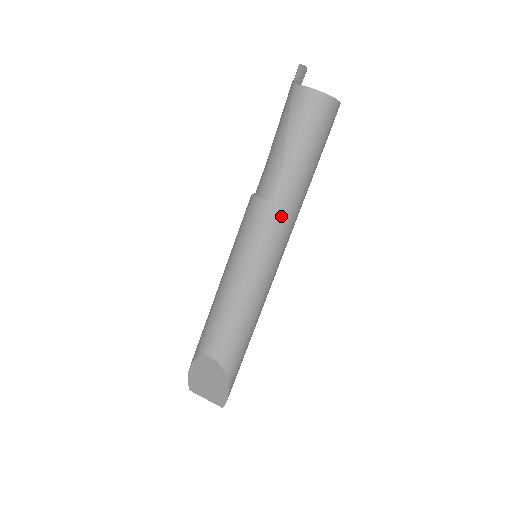
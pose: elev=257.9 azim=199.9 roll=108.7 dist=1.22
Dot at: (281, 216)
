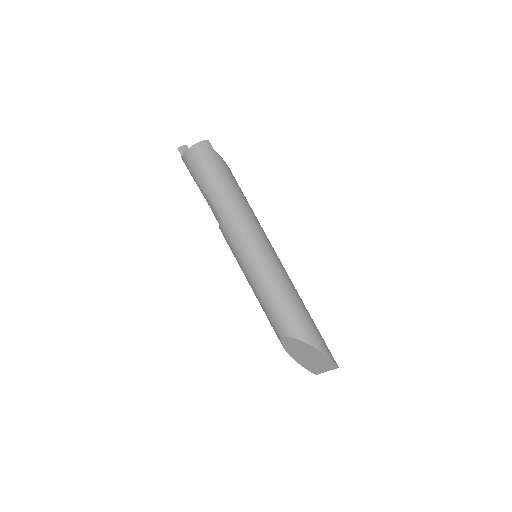
Dot at: (234, 222)
